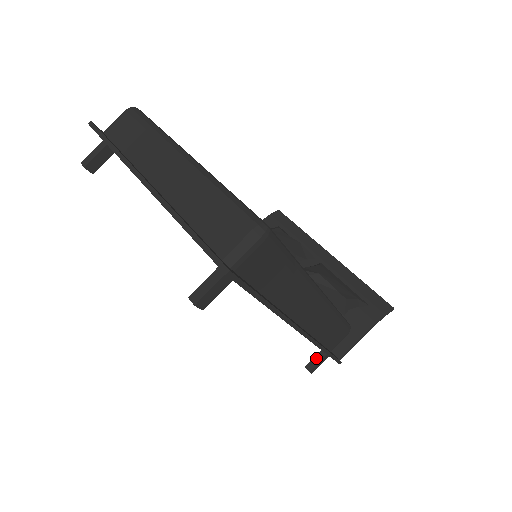
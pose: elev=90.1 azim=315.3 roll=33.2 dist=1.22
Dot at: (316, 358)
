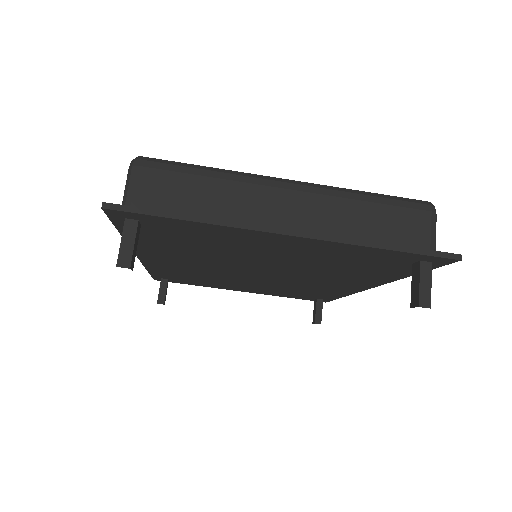
Dot at: (318, 310)
